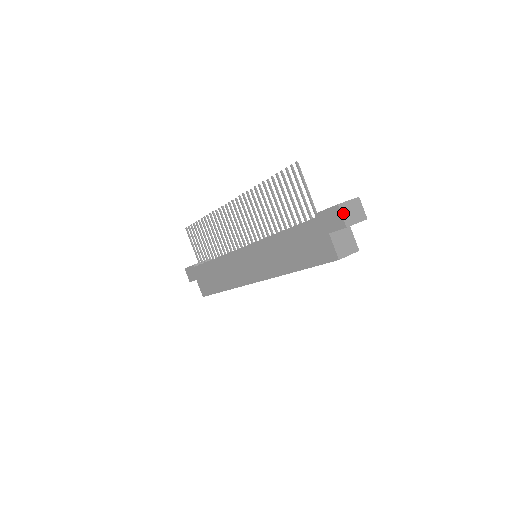
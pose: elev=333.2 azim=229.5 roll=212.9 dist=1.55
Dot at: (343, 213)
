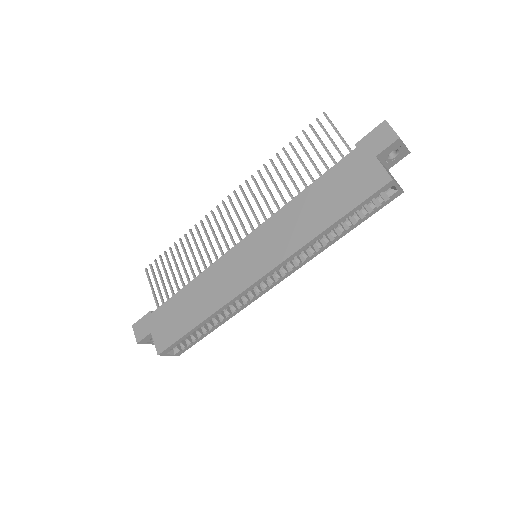
Dot at: (392, 128)
